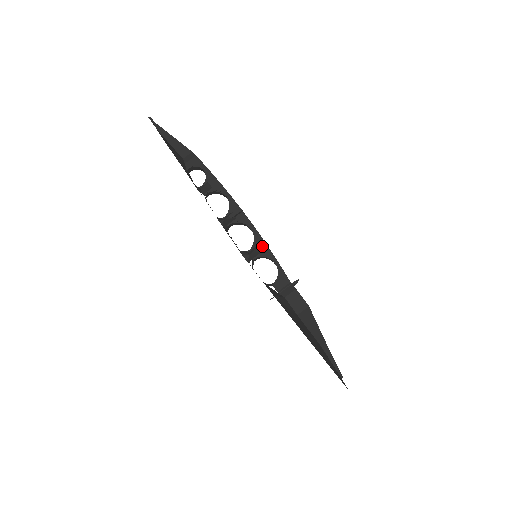
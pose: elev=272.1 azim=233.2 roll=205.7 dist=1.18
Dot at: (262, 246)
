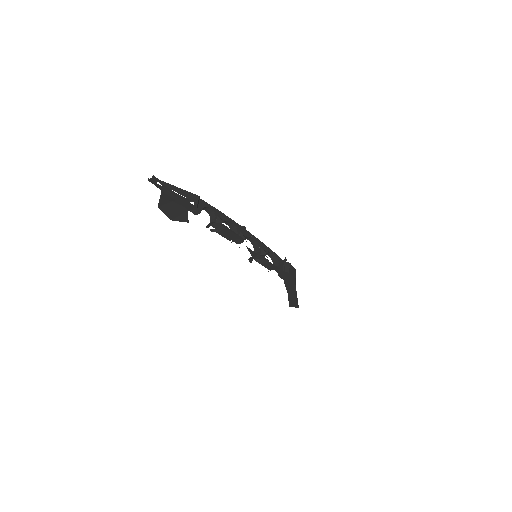
Dot at: (263, 246)
